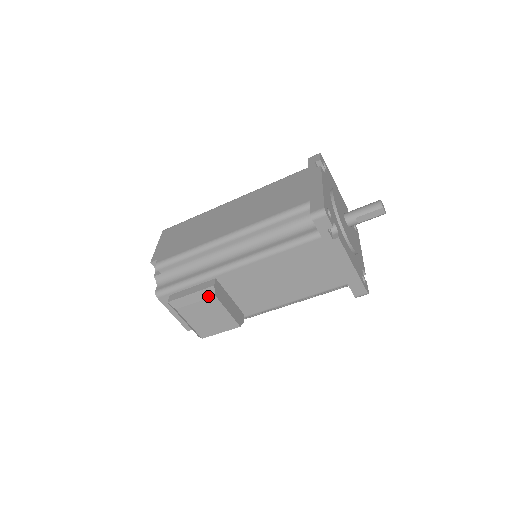
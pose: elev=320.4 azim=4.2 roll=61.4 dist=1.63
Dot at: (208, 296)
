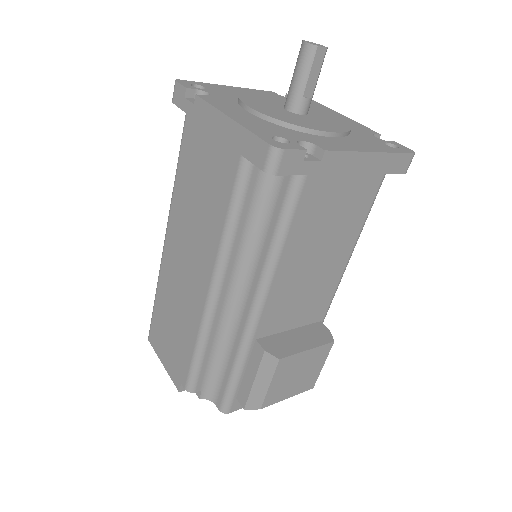
Dot at: (273, 367)
